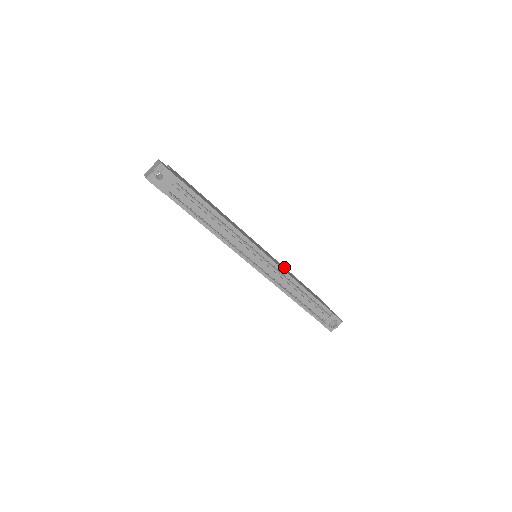
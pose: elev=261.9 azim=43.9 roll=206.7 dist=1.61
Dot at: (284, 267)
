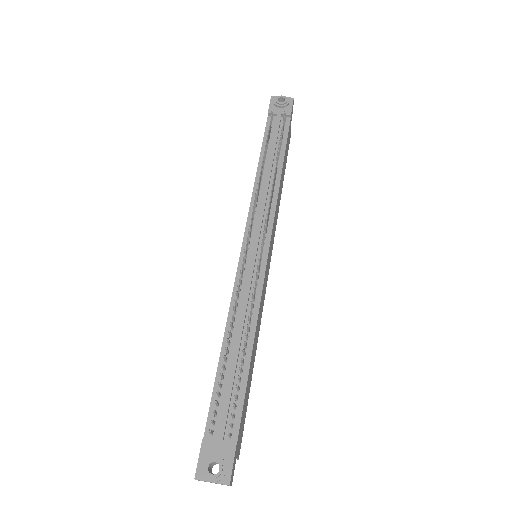
Dot at: occluded
